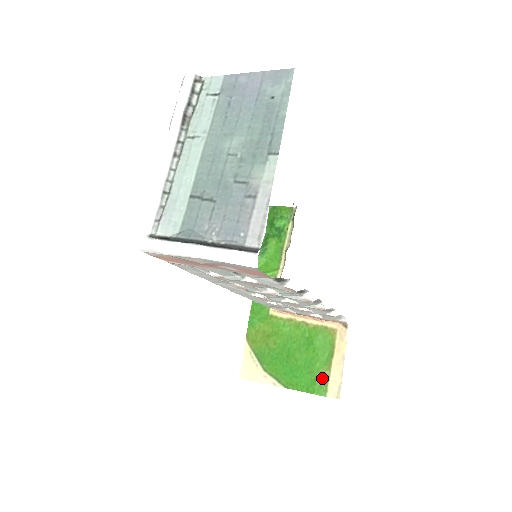
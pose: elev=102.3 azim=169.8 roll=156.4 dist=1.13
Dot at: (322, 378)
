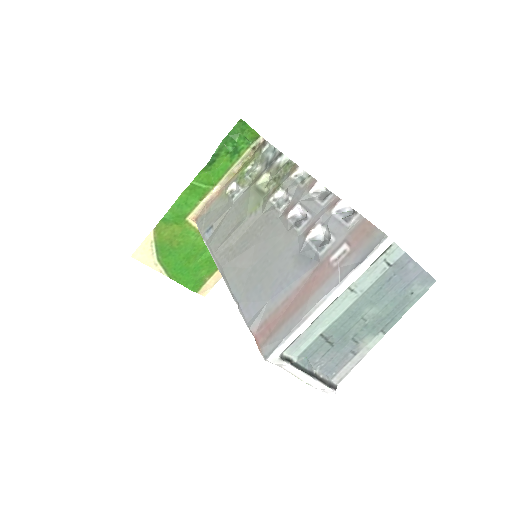
Dot at: (201, 281)
